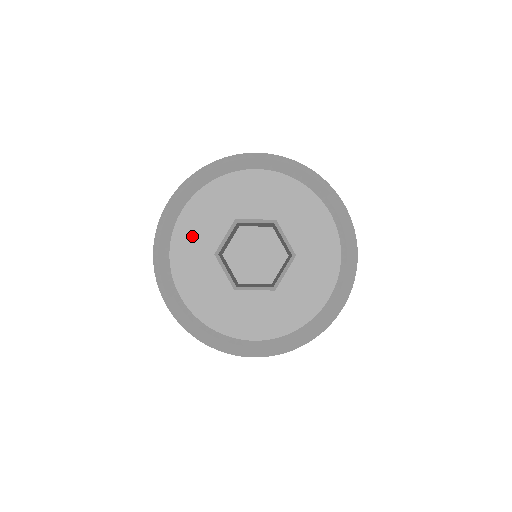
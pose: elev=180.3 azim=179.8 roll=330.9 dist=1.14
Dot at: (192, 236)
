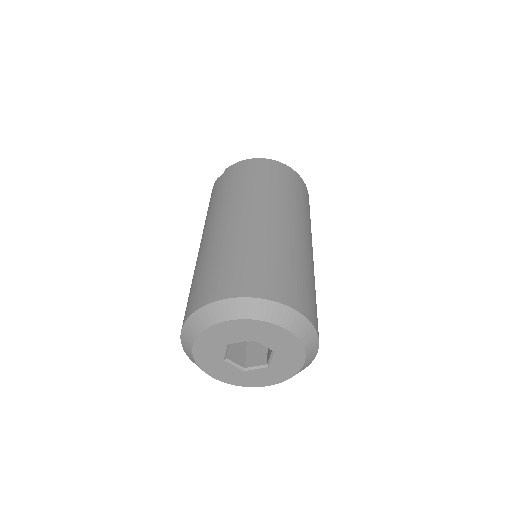
Dot at: (206, 356)
